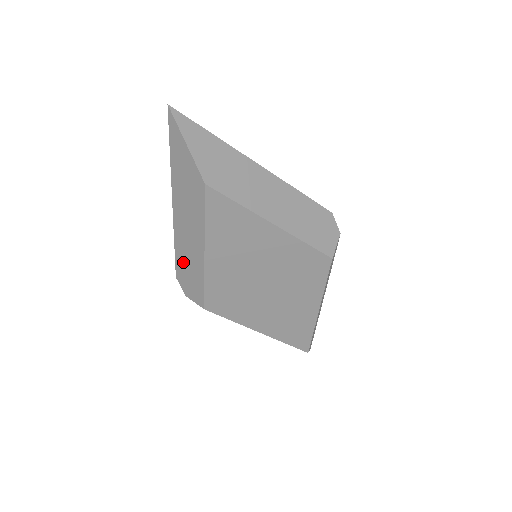
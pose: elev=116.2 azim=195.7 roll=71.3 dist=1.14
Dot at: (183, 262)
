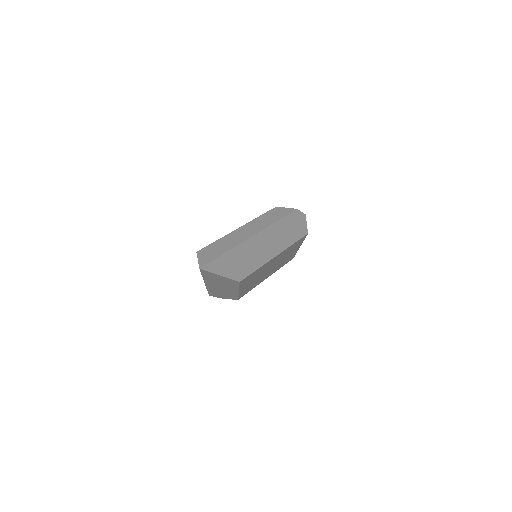
Dot at: (217, 293)
